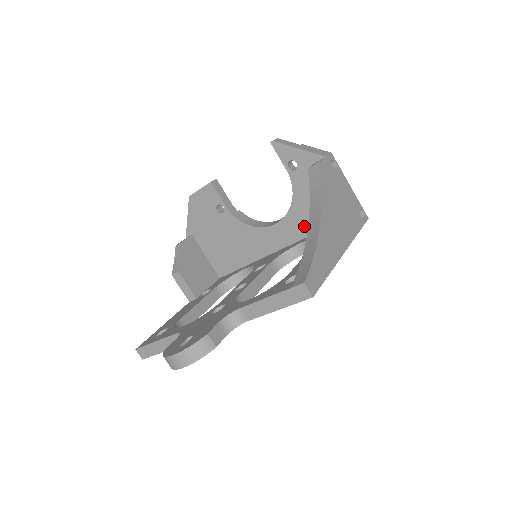
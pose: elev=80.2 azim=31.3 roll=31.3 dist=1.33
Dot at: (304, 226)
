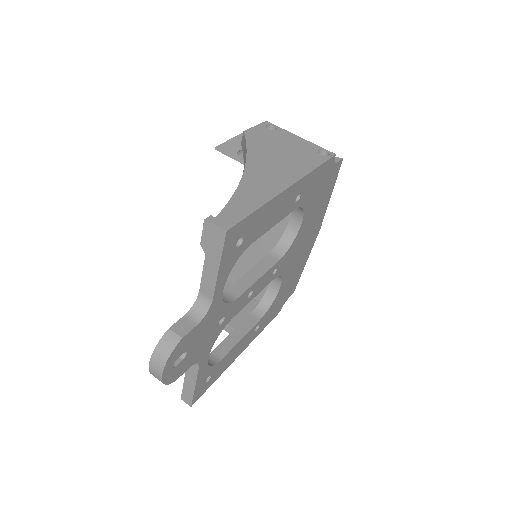
Dot at: occluded
